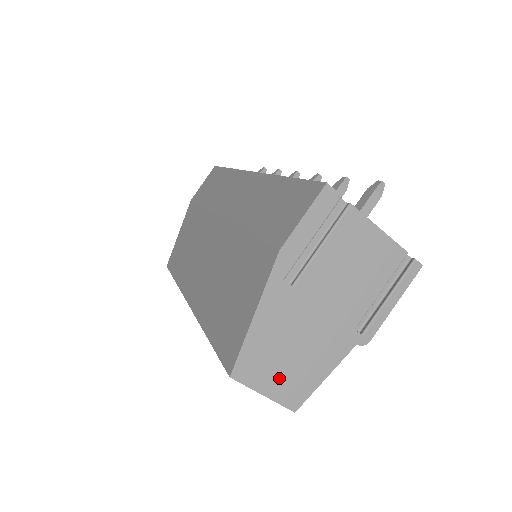
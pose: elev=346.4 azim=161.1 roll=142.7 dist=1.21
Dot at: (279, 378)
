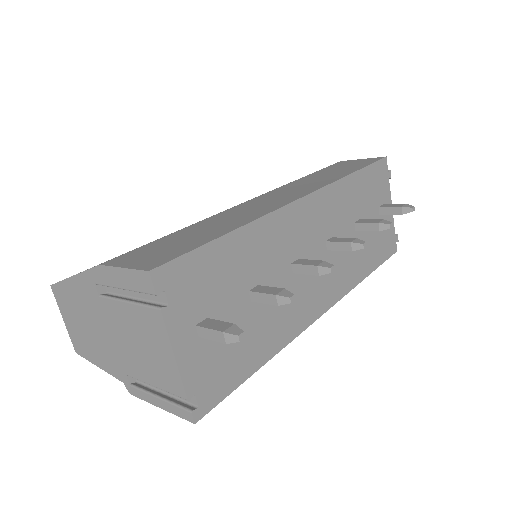
Dot at: (74, 325)
